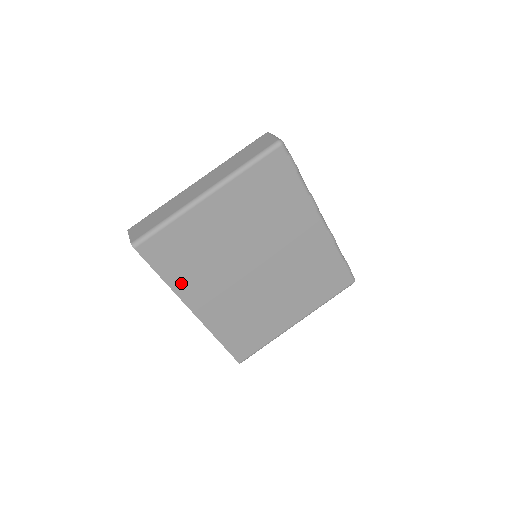
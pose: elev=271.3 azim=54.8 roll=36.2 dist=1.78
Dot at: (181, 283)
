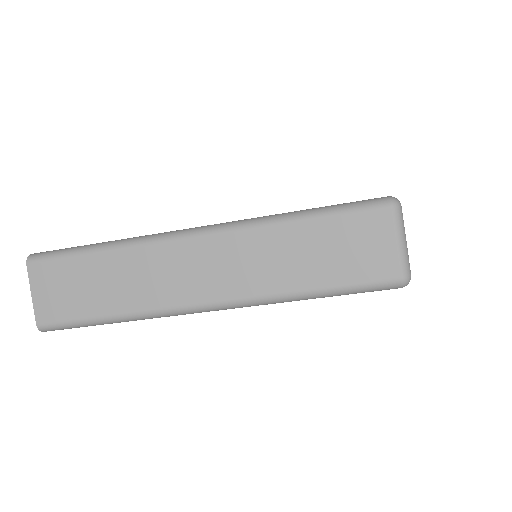
Dot at: occluded
